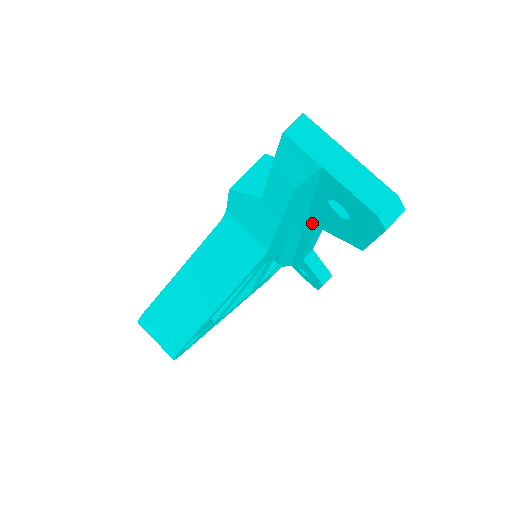
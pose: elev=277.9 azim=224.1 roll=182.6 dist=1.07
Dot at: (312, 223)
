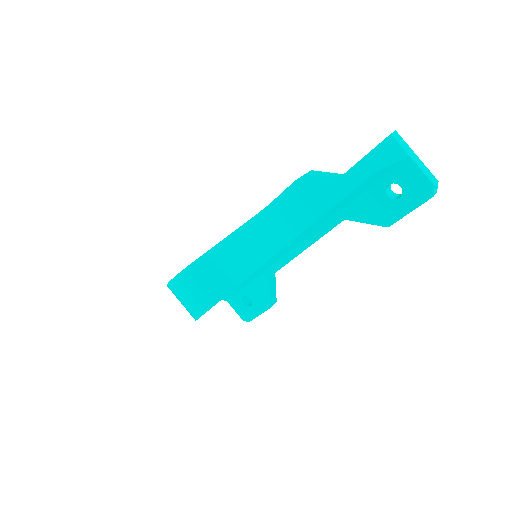
Dot at: (341, 217)
